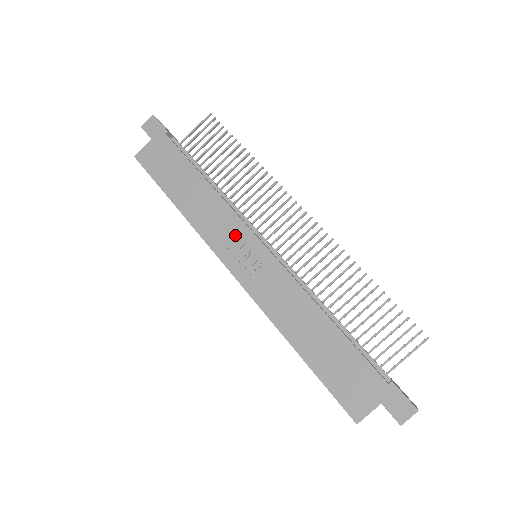
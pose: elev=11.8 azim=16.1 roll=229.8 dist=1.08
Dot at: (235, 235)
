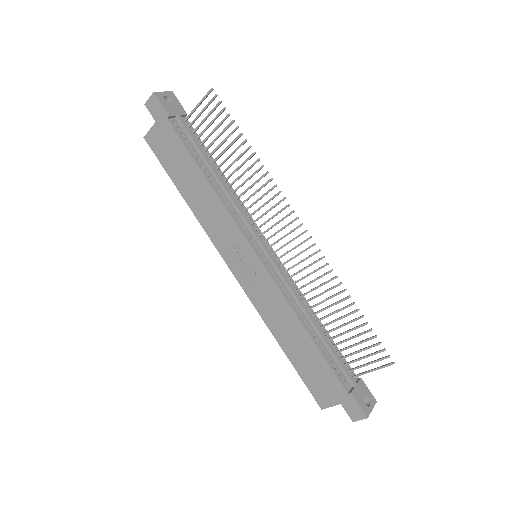
Dot at: (234, 241)
